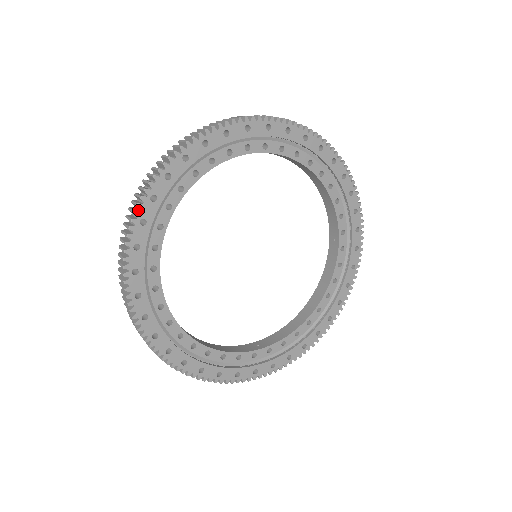
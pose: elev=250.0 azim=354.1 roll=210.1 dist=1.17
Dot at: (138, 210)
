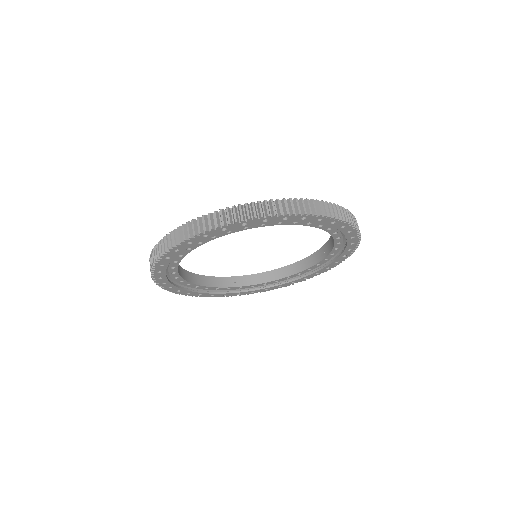
Dot at: (176, 244)
